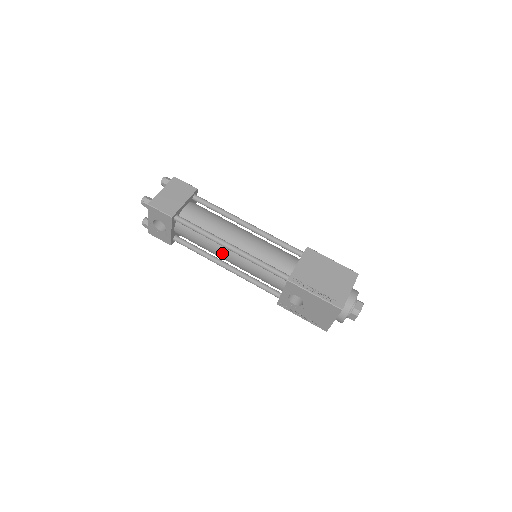
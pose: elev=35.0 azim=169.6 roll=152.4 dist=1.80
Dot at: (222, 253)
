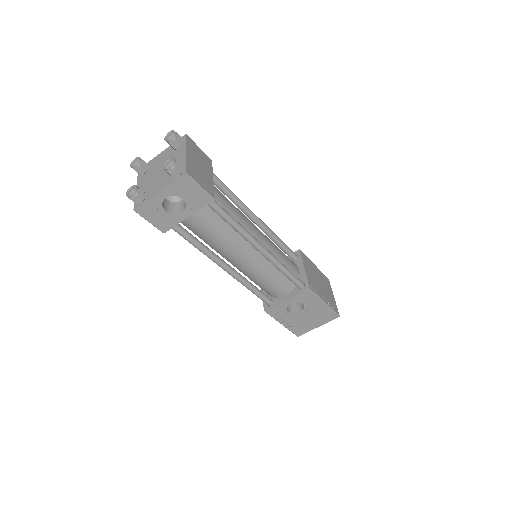
Dot at: (239, 252)
